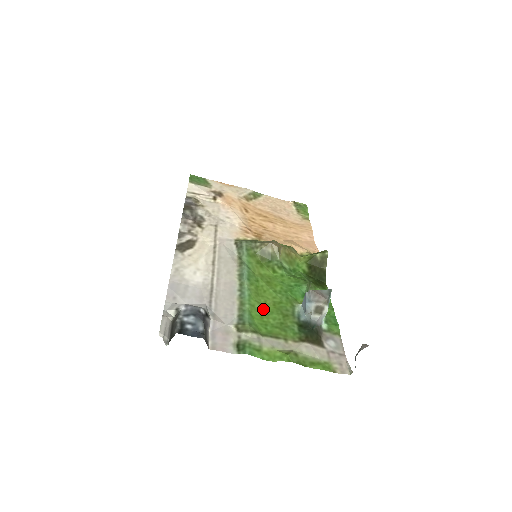
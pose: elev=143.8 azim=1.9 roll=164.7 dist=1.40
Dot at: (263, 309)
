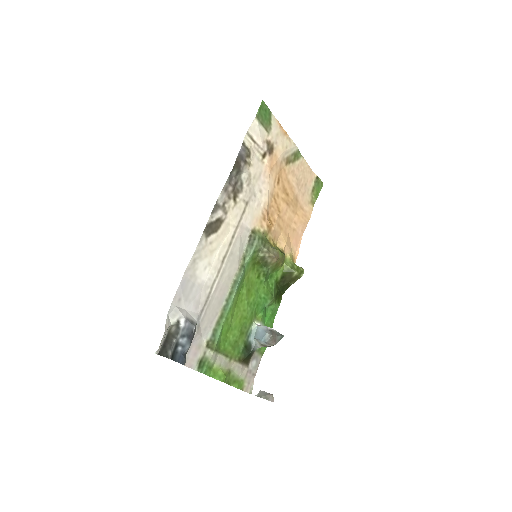
Dot at: (232, 322)
